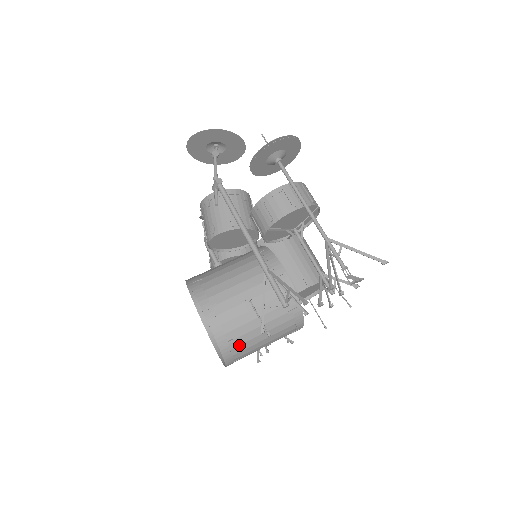
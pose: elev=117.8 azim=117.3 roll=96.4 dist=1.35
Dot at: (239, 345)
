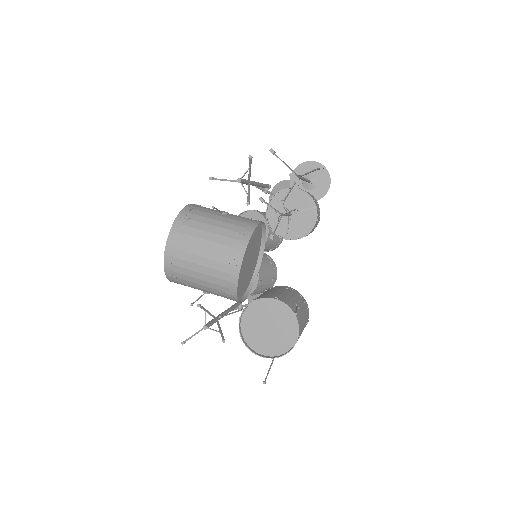
Dot at: (189, 227)
